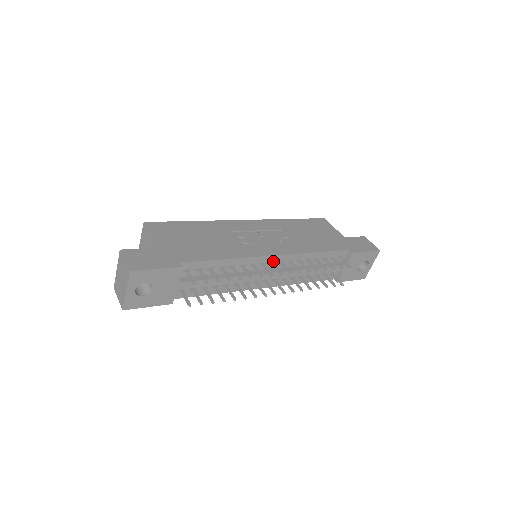
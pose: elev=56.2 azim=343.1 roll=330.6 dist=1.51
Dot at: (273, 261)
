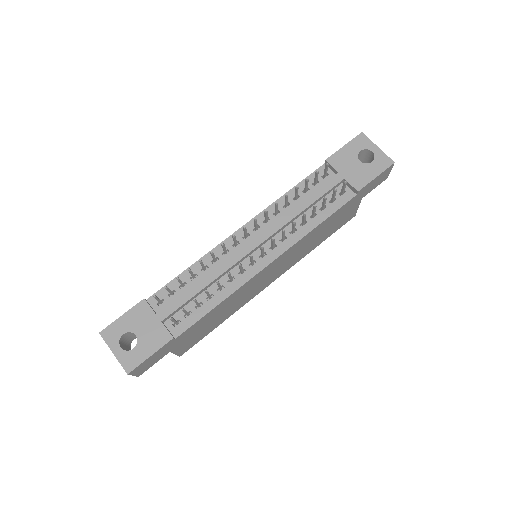
Dot at: occluded
